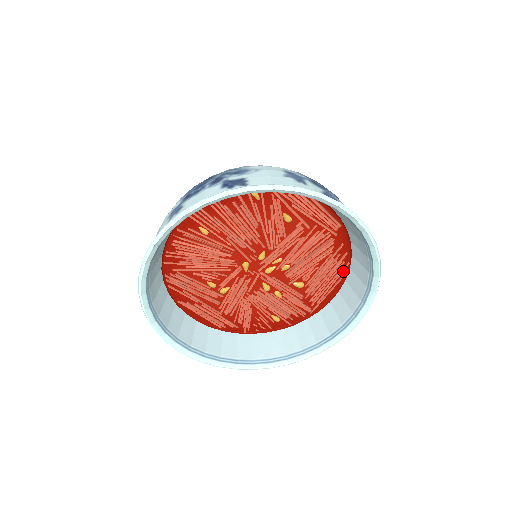
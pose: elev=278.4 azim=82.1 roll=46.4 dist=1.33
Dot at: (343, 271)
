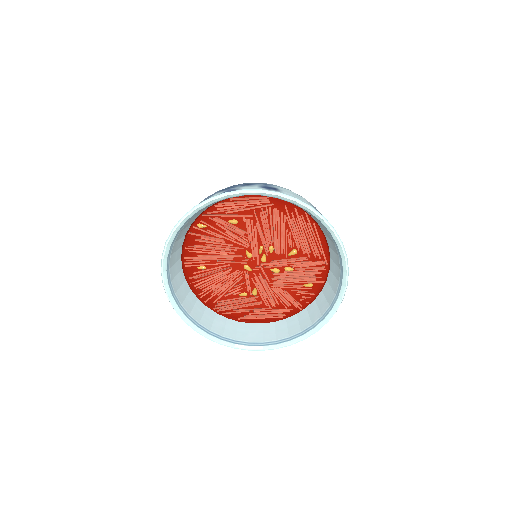
Dot at: (310, 220)
